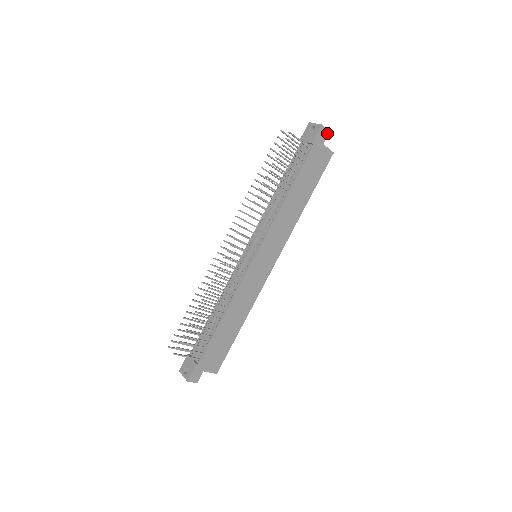
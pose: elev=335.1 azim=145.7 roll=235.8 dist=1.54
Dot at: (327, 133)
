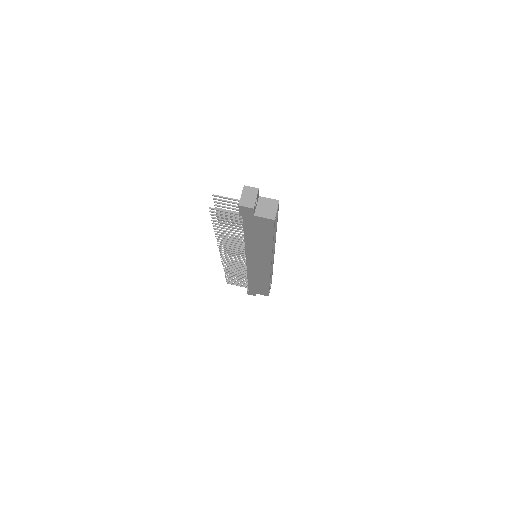
Dot at: (251, 209)
